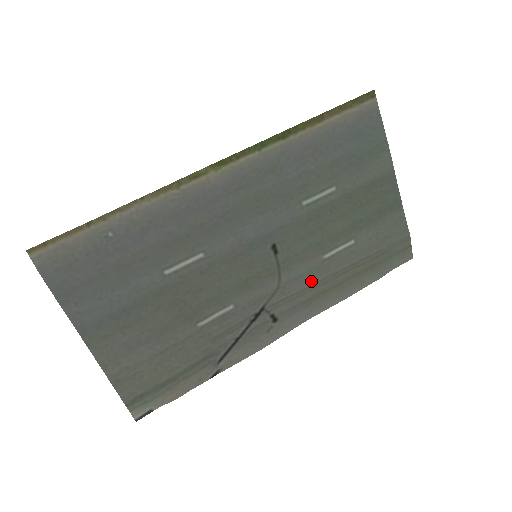
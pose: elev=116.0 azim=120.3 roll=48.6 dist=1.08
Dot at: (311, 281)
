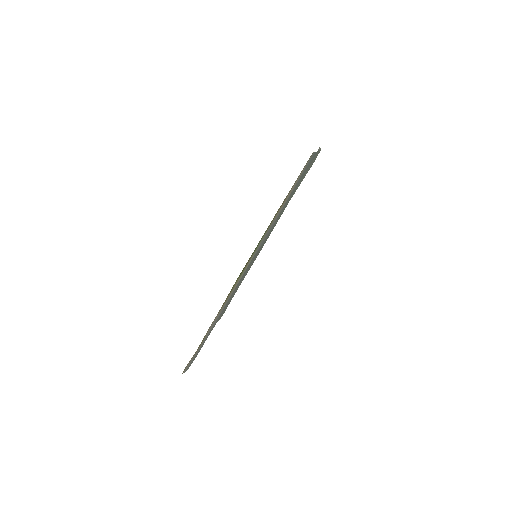
Dot at: occluded
